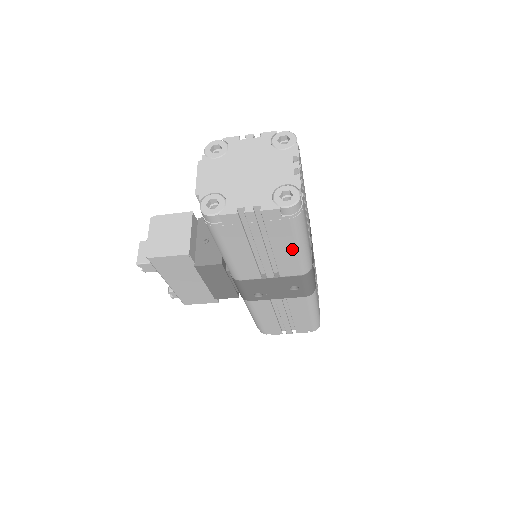
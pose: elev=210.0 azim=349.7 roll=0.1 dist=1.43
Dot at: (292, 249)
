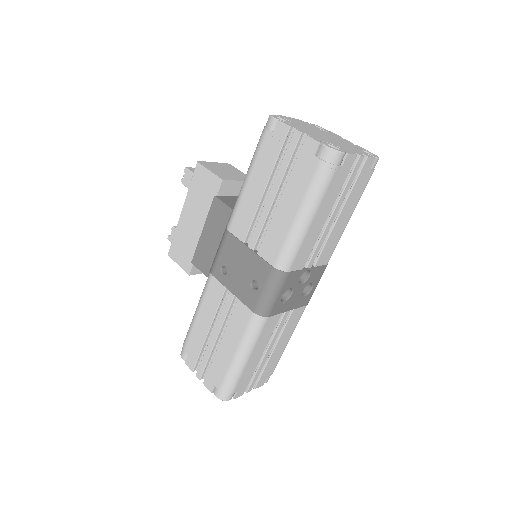
Dot at: (292, 214)
